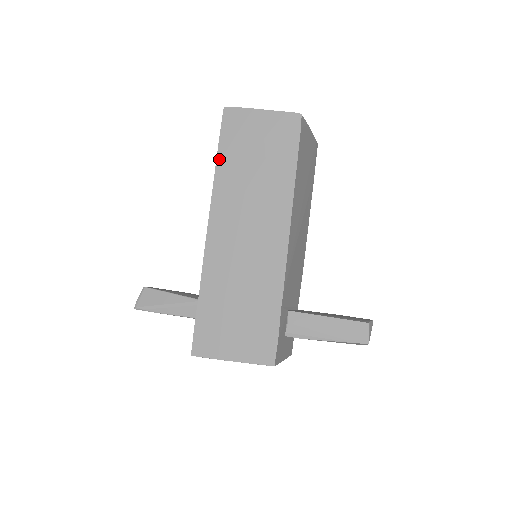
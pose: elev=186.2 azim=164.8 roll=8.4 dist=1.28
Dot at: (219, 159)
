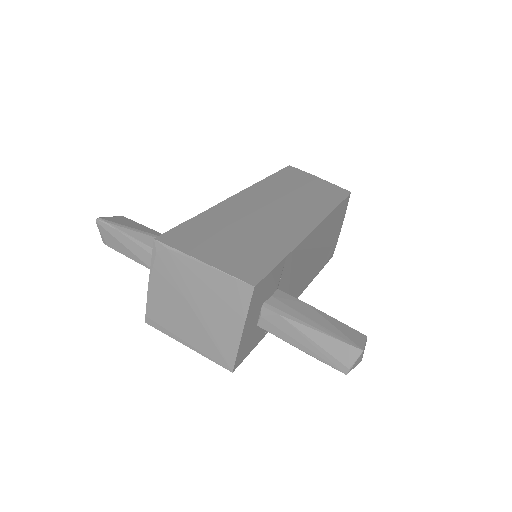
Dot at: (272, 177)
